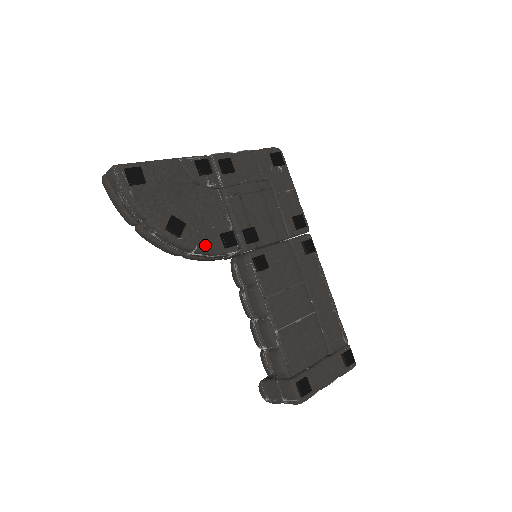
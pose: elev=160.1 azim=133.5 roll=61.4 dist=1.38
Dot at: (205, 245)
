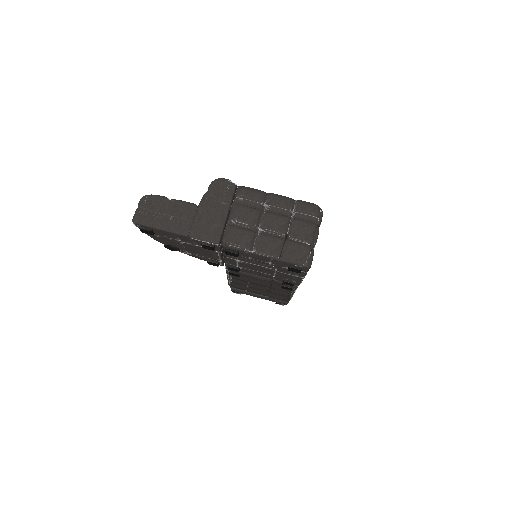
Dot at: (193, 256)
